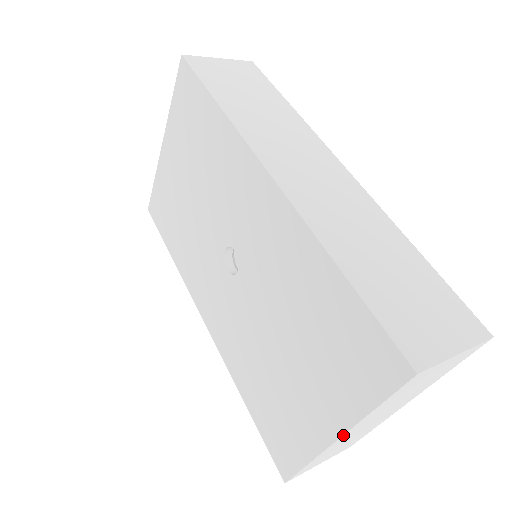
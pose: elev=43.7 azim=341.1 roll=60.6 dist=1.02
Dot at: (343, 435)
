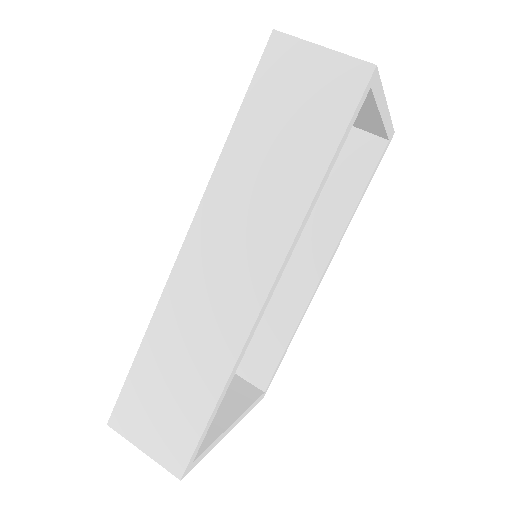
Dot at: occluded
